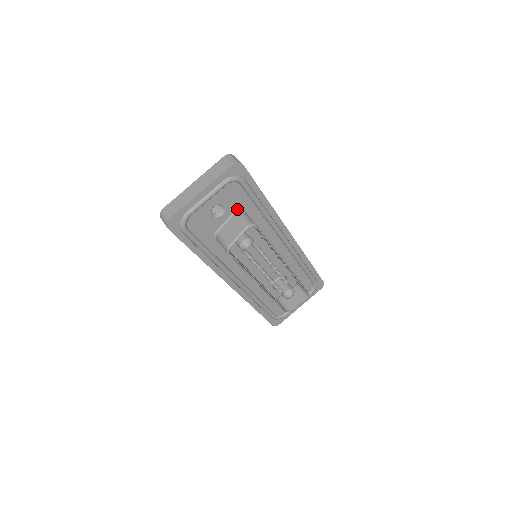
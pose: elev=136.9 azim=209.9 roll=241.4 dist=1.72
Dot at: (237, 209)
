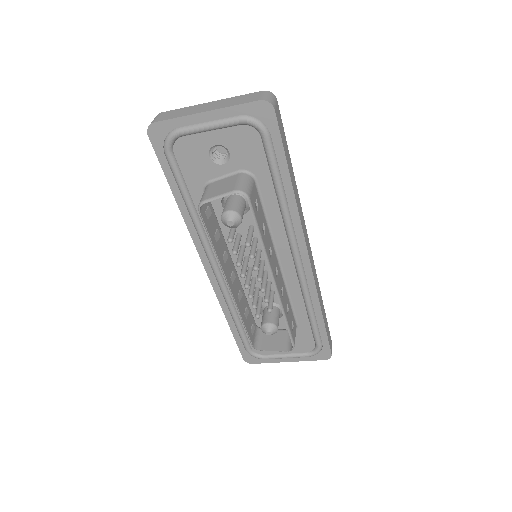
Dot at: (246, 169)
